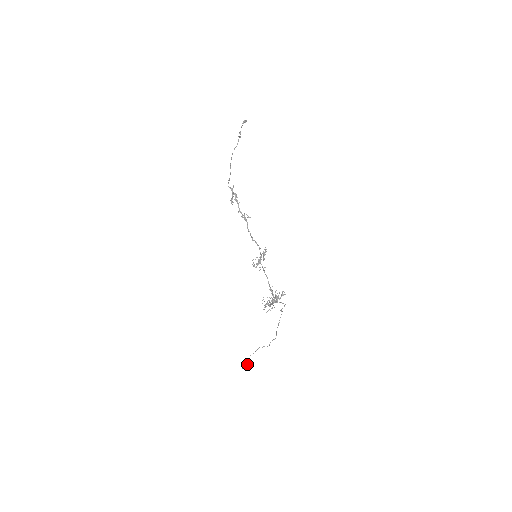
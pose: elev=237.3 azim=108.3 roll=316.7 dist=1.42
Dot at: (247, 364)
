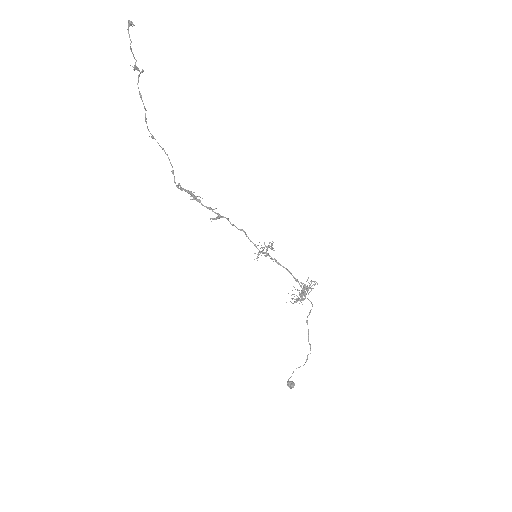
Dot at: (289, 387)
